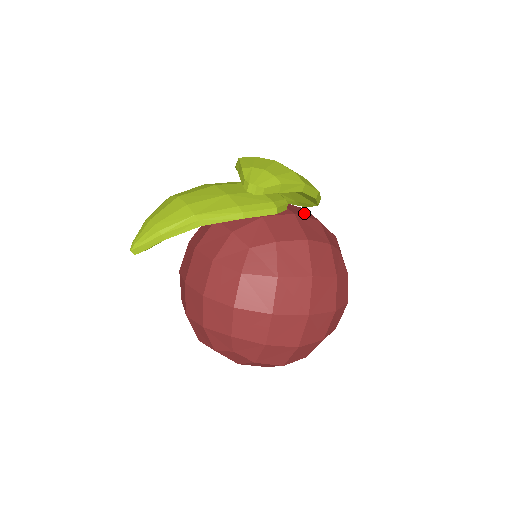
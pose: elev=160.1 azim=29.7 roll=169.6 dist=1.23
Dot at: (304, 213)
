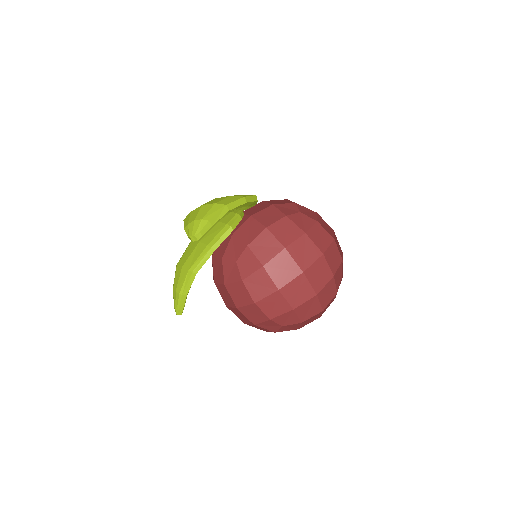
Dot at: (261, 207)
